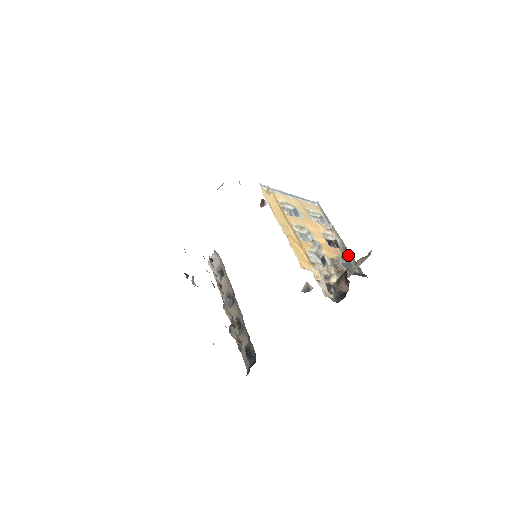
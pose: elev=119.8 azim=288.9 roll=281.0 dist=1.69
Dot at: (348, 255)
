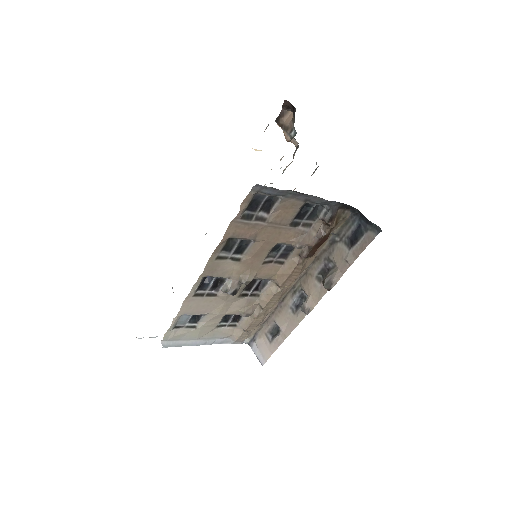
Dot at: occluded
